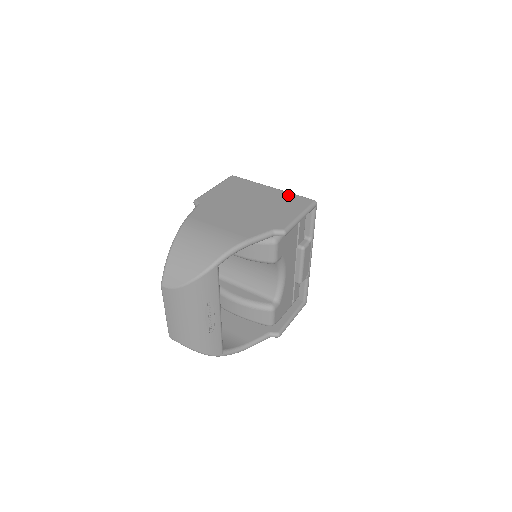
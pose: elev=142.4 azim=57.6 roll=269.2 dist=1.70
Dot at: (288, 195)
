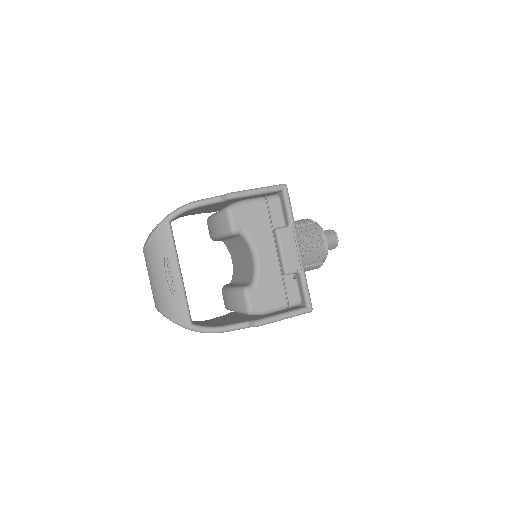
Dot at: occluded
